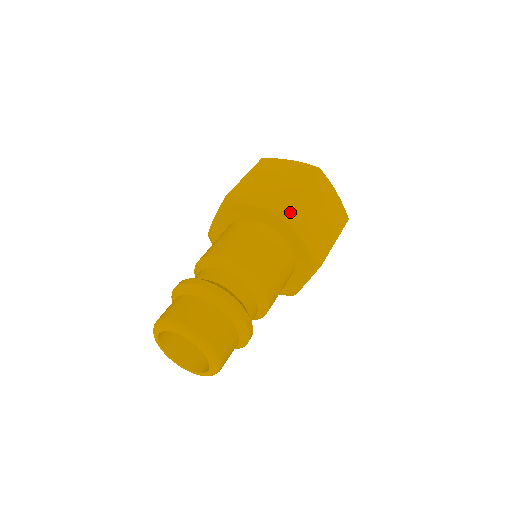
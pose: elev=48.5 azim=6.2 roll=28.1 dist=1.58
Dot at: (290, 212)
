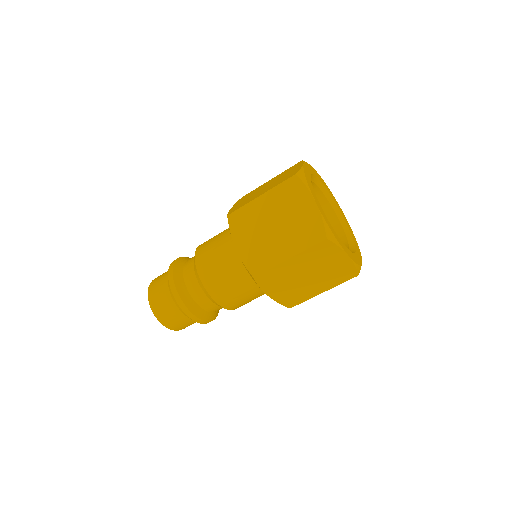
Dot at: (258, 279)
